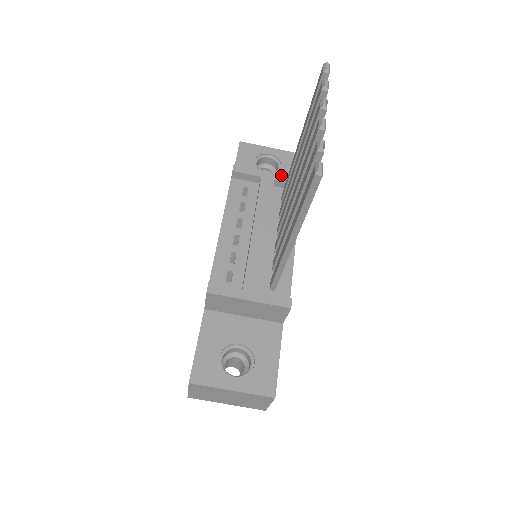
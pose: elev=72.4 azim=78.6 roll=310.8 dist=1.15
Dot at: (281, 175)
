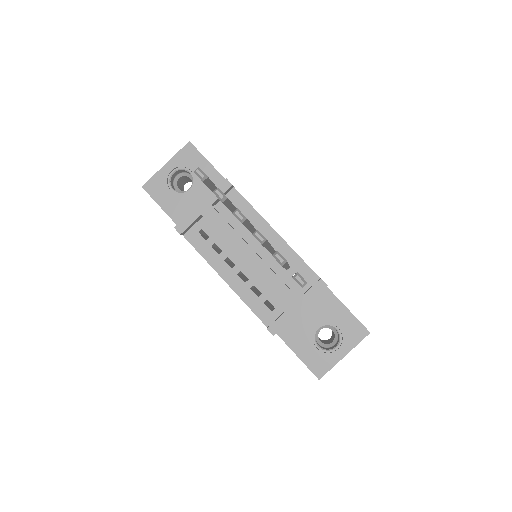
Dot at: (210, 196)
